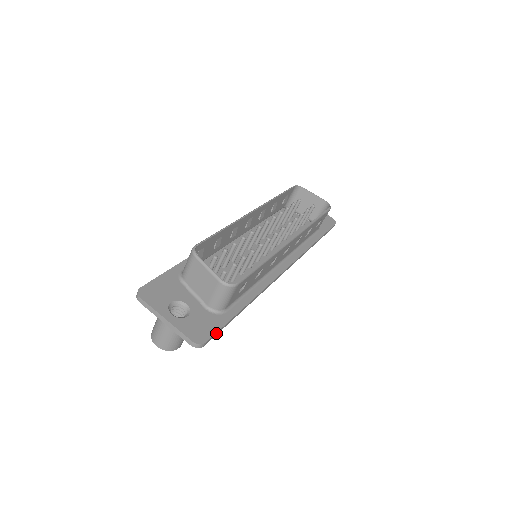
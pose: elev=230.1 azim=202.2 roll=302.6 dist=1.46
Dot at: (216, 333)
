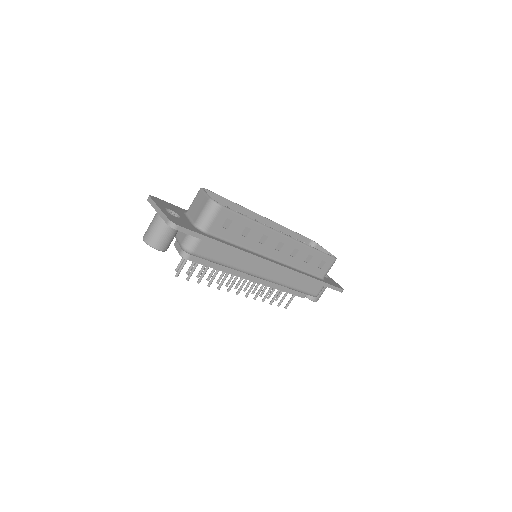
Dot at: (190, 231)
